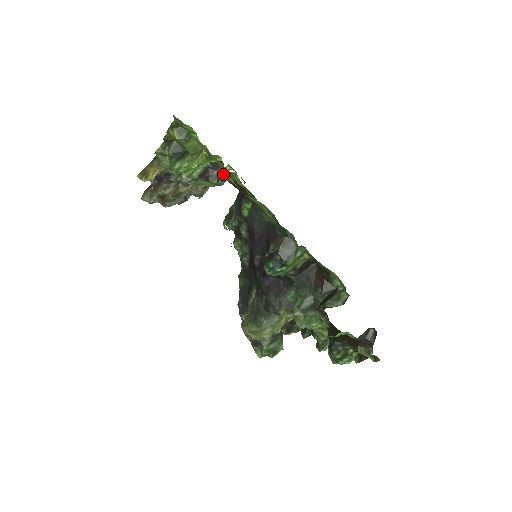
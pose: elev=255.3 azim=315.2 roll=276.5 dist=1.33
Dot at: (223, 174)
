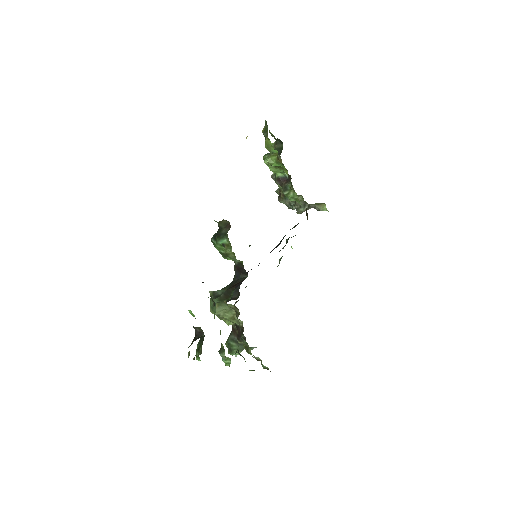
Dot at: (290, 189)
